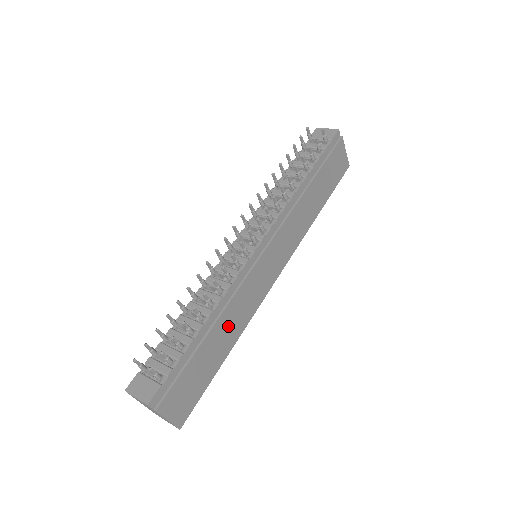
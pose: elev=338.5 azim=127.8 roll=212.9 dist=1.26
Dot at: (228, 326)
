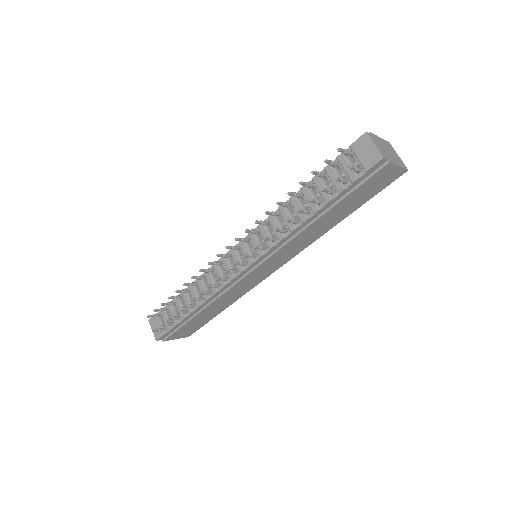
Dot at: (220, 304)
